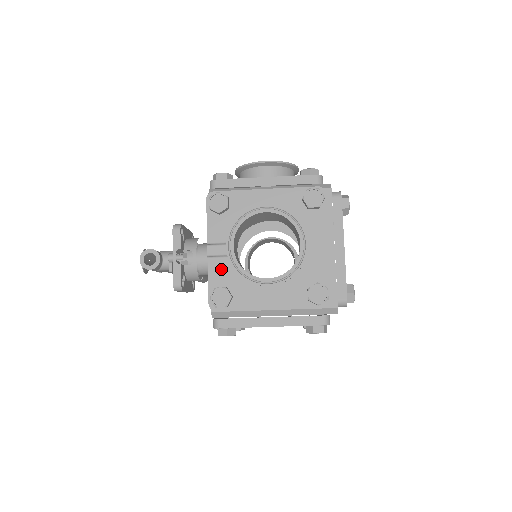
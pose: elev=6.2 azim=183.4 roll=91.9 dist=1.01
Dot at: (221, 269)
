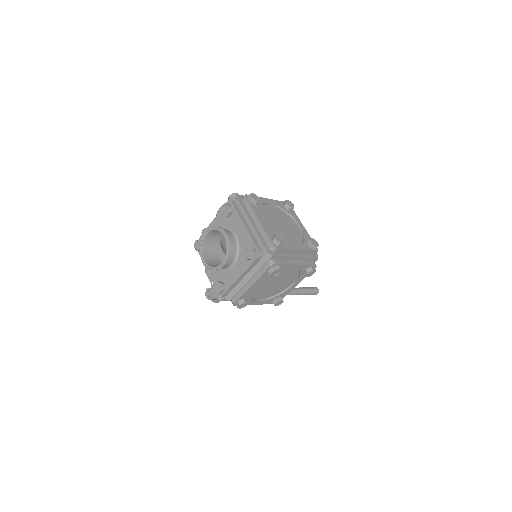
Dot at: (215, 274)
